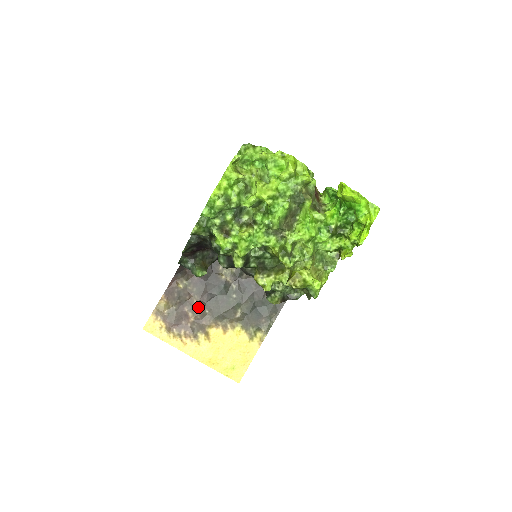
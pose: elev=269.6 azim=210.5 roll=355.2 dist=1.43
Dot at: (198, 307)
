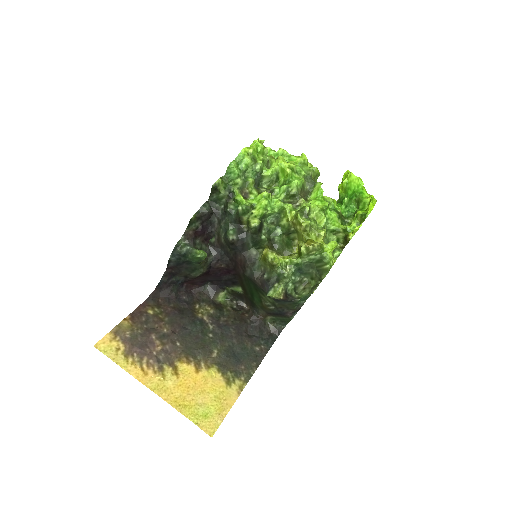
Dot at: (168, 336)
